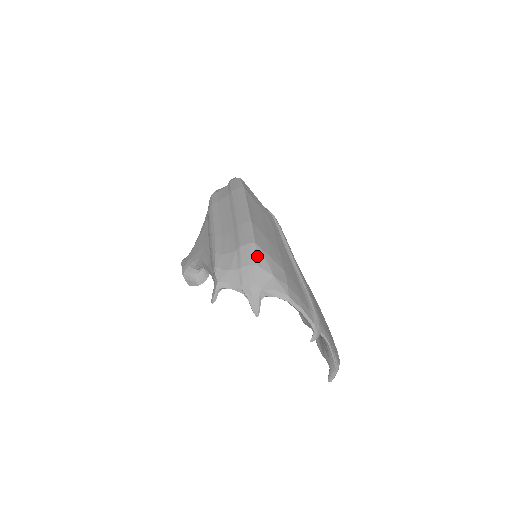
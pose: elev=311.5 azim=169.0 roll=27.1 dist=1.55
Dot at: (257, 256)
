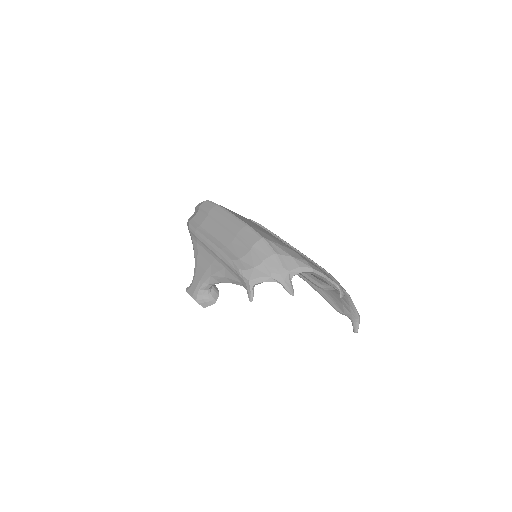
Dot at: (271, 247)
